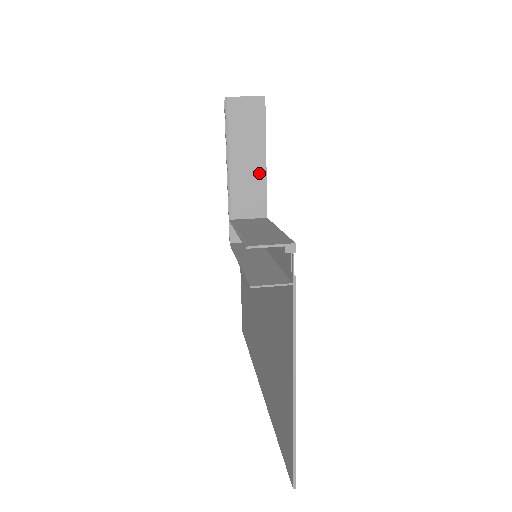
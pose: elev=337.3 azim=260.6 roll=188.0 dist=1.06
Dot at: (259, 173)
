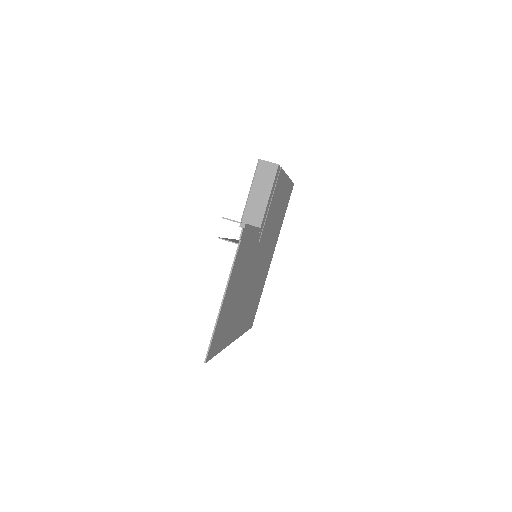
Dot at: (264, 202)
